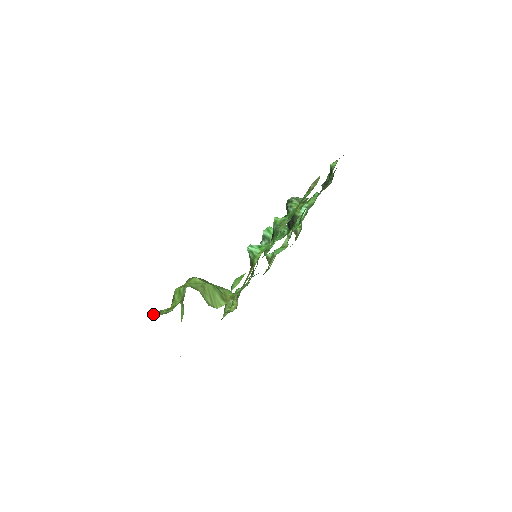
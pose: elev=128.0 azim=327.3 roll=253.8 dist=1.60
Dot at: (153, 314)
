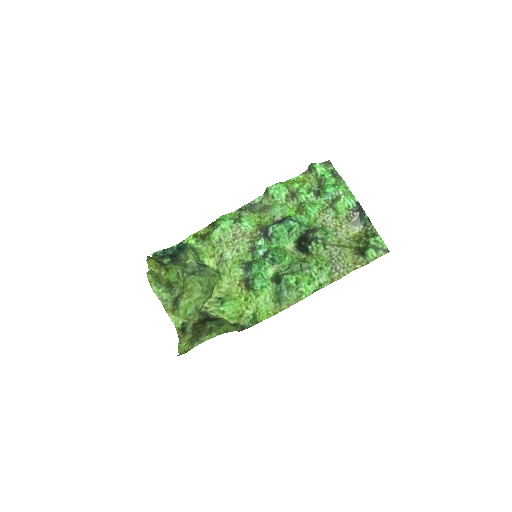
Dot at: (154, 292)
